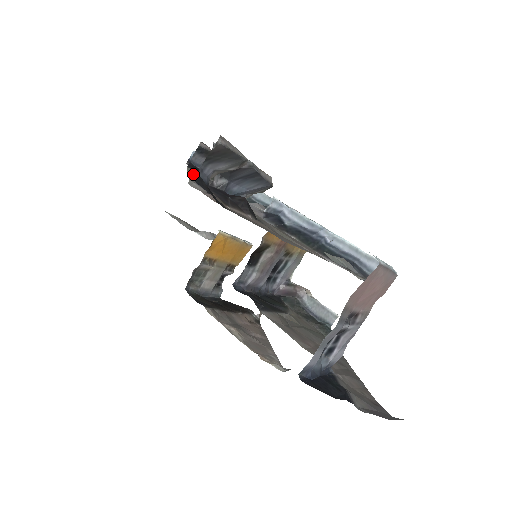
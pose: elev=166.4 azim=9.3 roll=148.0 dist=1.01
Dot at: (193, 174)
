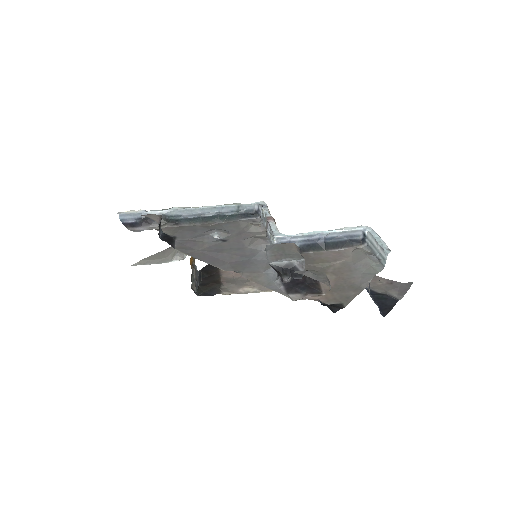
Dot at: (244, 275)
